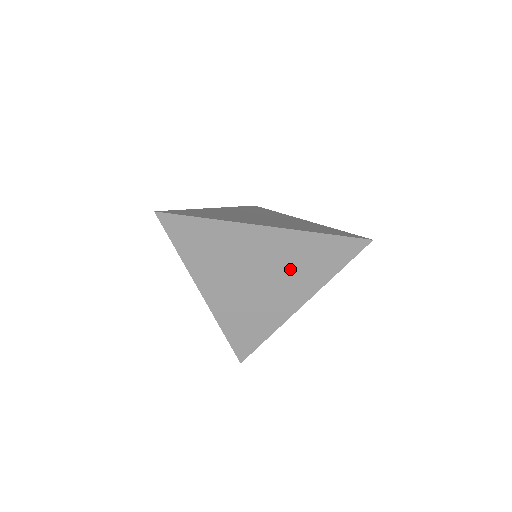
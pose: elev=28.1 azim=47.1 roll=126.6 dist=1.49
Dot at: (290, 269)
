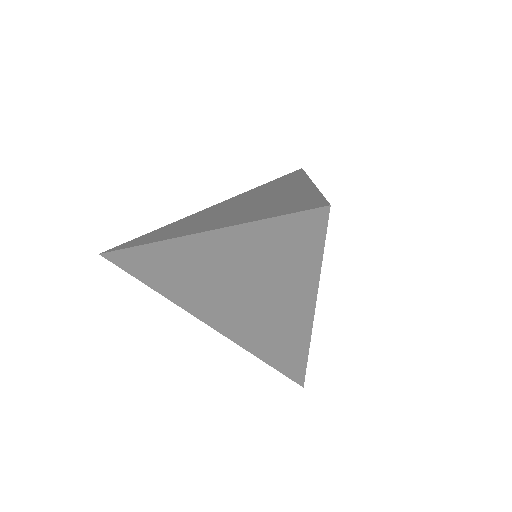
Dot at: (260, 276)
